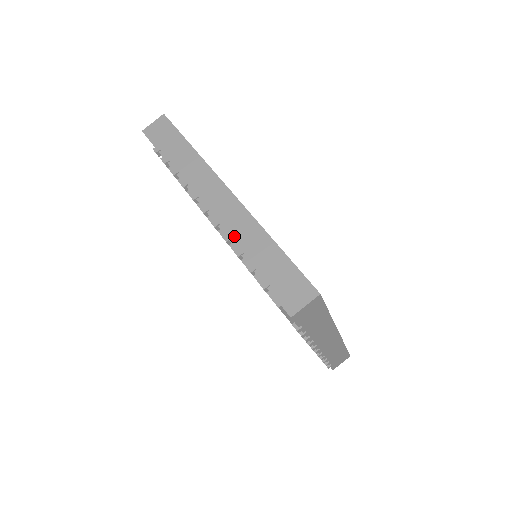
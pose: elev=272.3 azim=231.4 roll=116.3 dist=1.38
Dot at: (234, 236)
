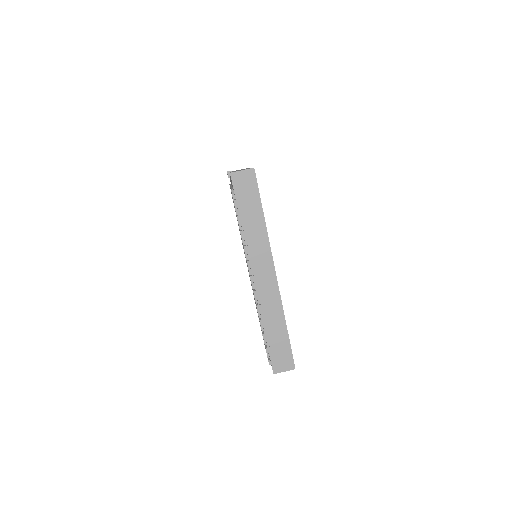
Dot at: (264, 309)
